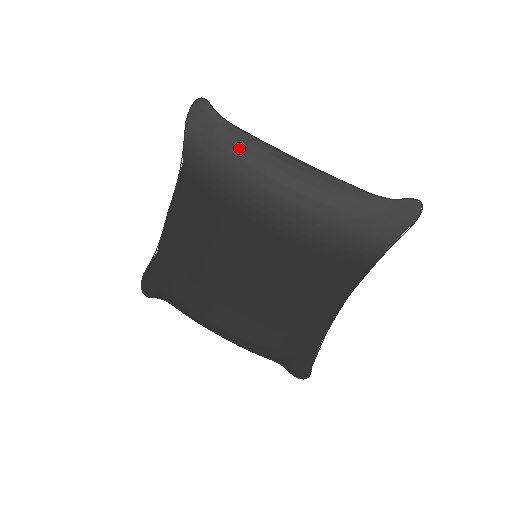
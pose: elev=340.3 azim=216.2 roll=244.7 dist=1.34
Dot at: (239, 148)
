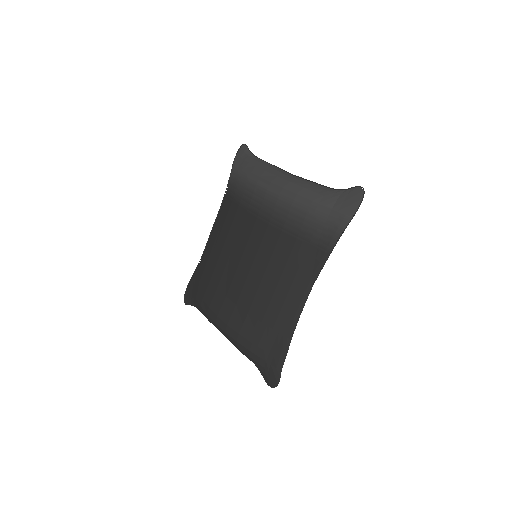
Dot at: (253, 165)
